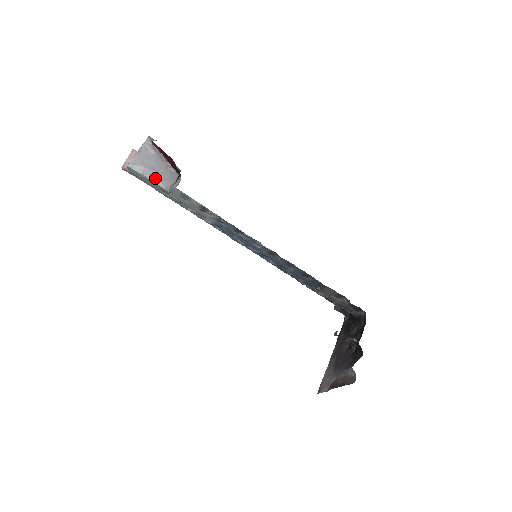
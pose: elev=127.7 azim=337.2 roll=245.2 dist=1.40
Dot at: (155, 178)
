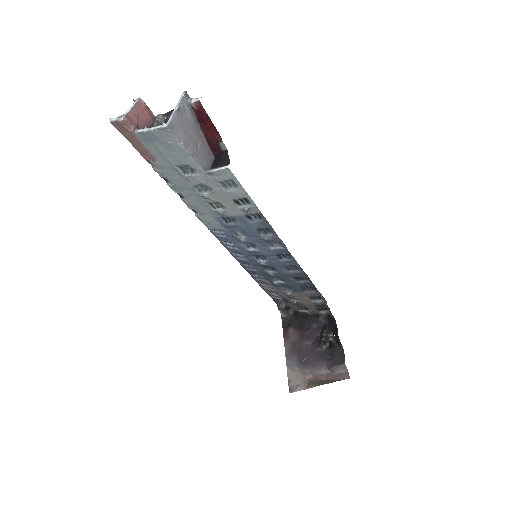
Dot at: (193, 151)
